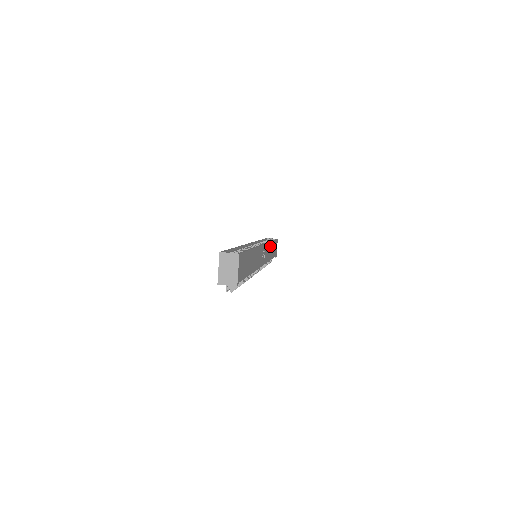
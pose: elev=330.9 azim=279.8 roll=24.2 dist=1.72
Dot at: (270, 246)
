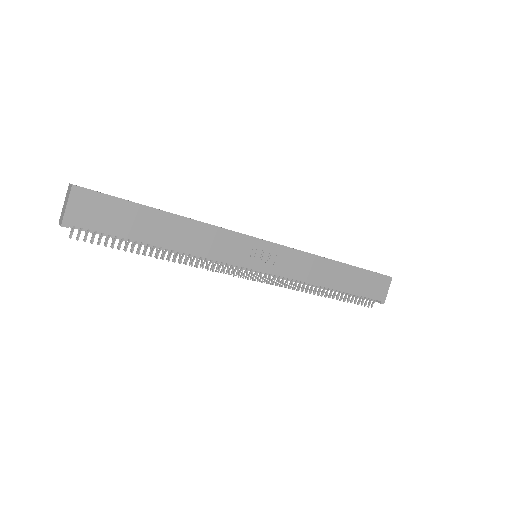
Dot at: (324, 264)
